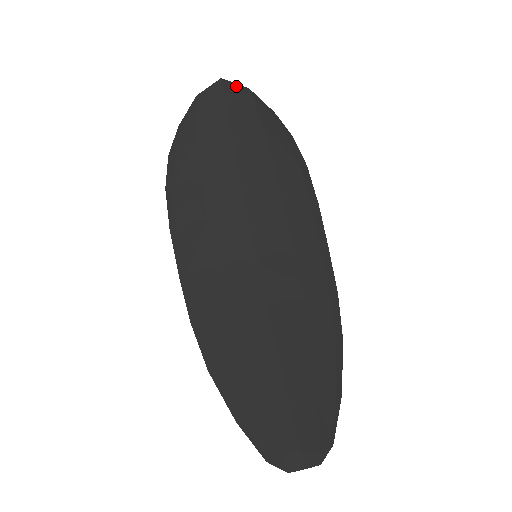
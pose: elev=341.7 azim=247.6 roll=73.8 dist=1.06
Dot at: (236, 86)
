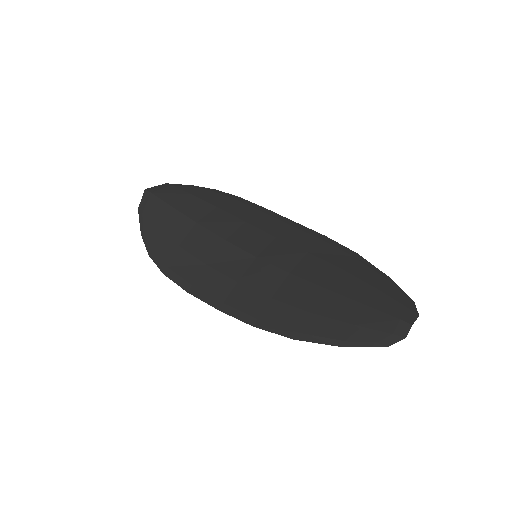
Dot at: (157, 187)
